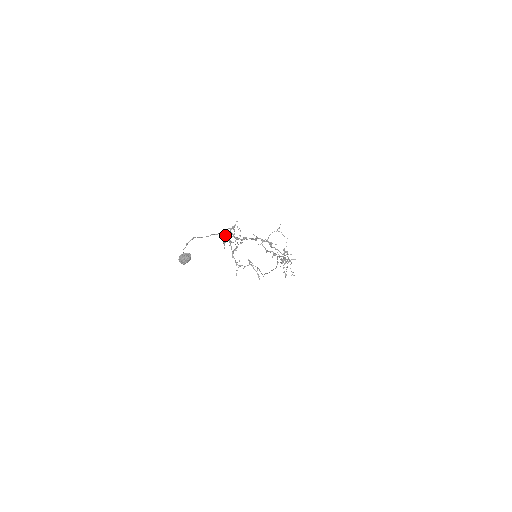
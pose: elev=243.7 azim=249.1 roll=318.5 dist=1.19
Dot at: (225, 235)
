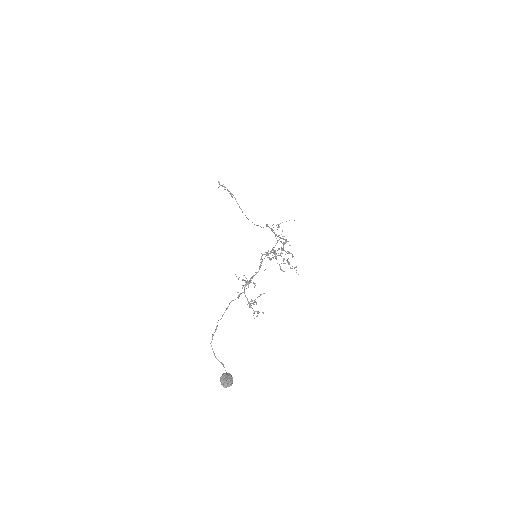
Dot at: occluded
